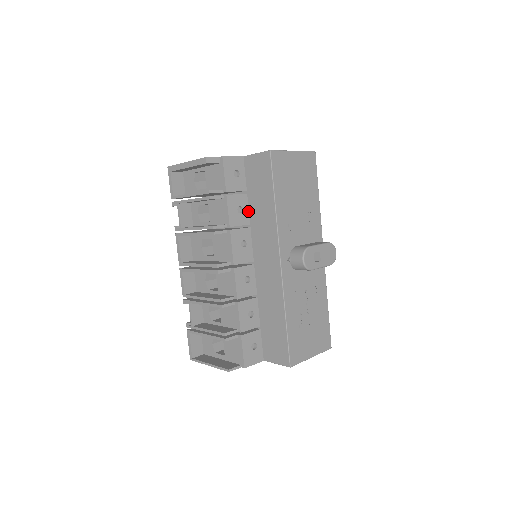
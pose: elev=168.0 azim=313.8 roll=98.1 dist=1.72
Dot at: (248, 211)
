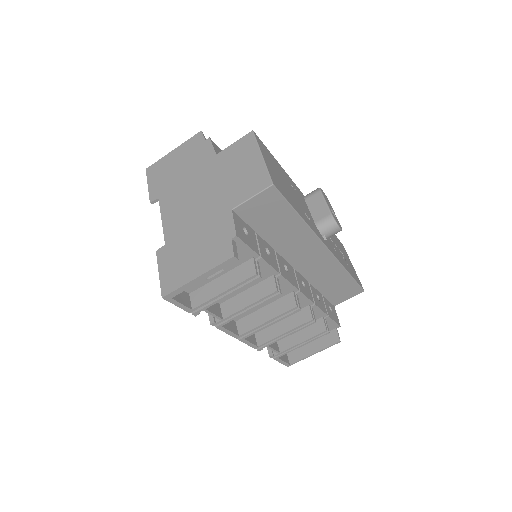
Dot at: (266, 243)
